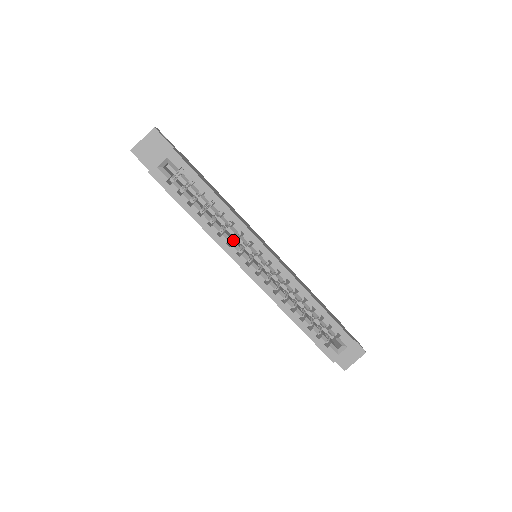
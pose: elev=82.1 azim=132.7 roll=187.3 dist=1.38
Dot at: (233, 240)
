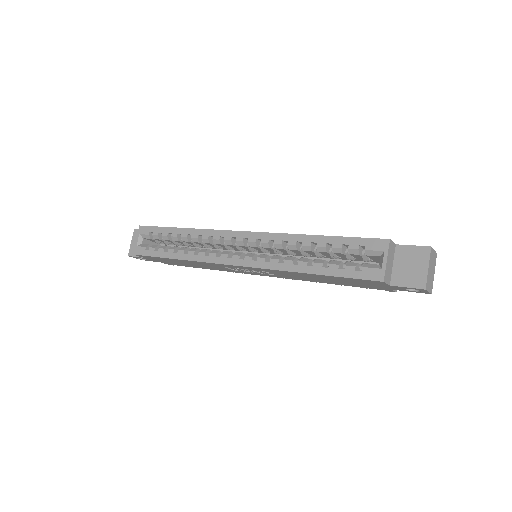
Dot at: occluded
